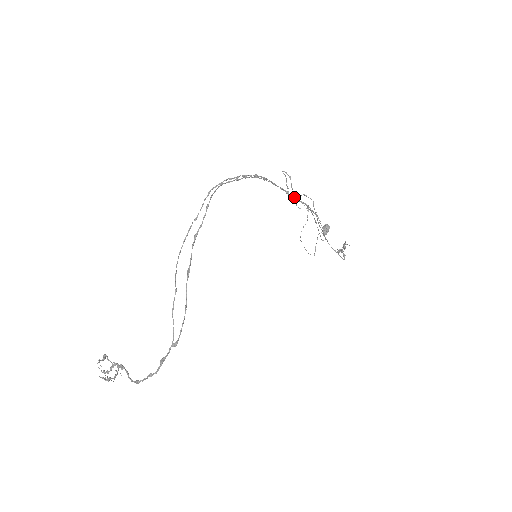
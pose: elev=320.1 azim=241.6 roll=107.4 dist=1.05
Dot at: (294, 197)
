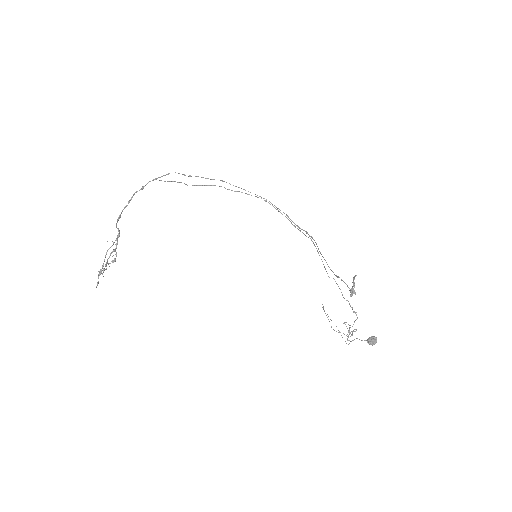
Dot at: (294, 223)
